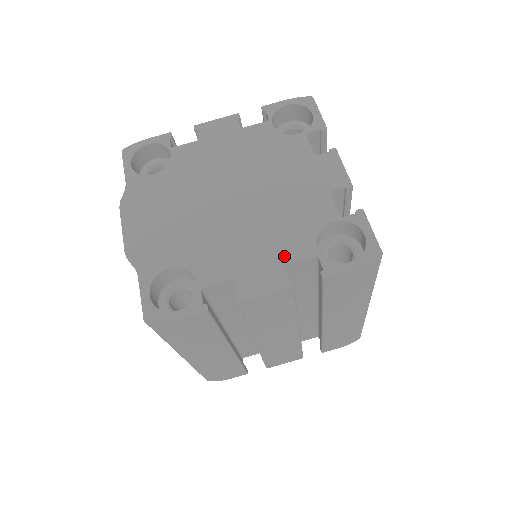
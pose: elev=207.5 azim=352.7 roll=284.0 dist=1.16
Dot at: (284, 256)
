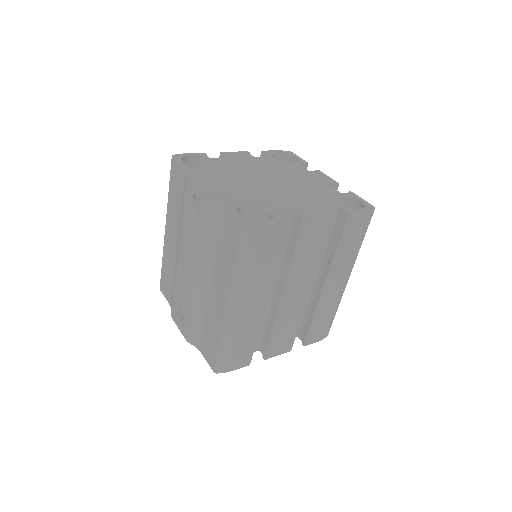
Dot at: (320, 204)
